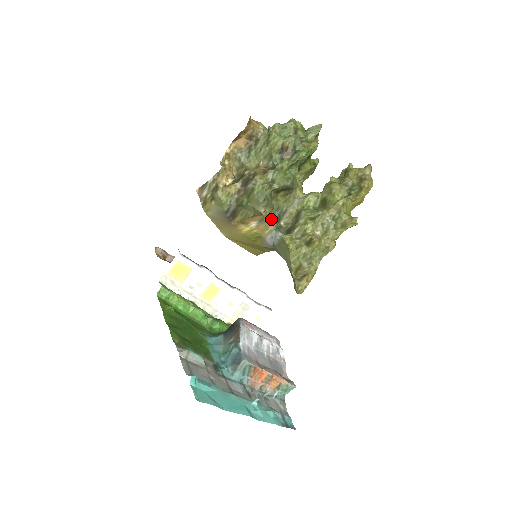
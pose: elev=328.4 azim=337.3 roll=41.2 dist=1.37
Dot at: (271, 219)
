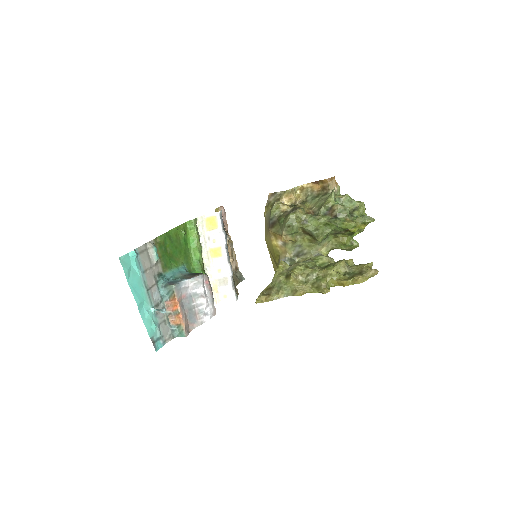
Dot at: (291, 249)
